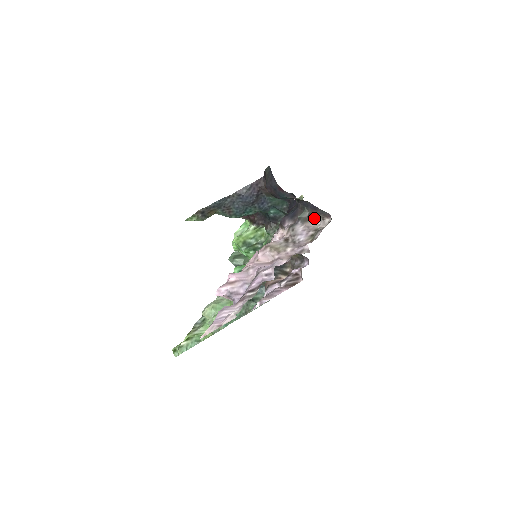
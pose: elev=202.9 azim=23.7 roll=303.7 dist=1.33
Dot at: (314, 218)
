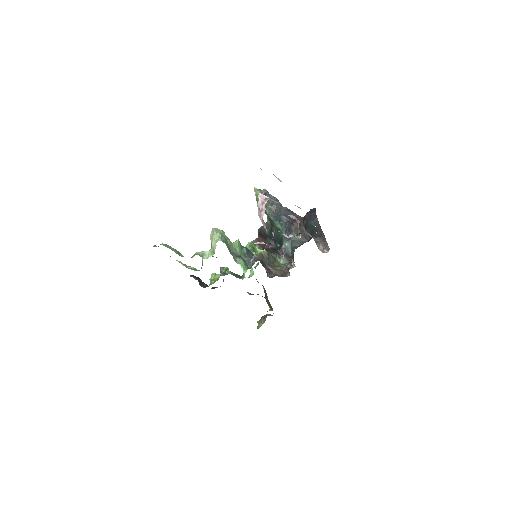
Dot at: (318, 247)
